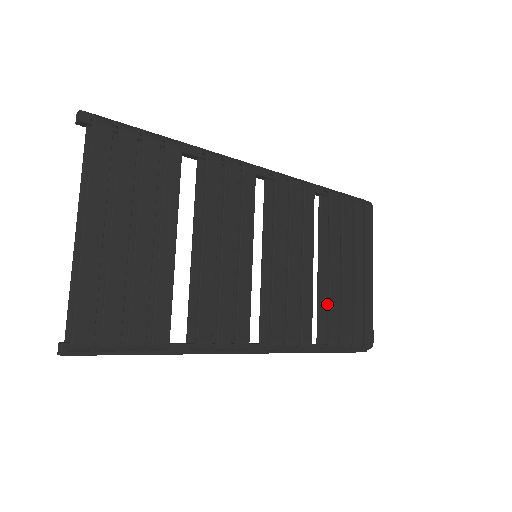
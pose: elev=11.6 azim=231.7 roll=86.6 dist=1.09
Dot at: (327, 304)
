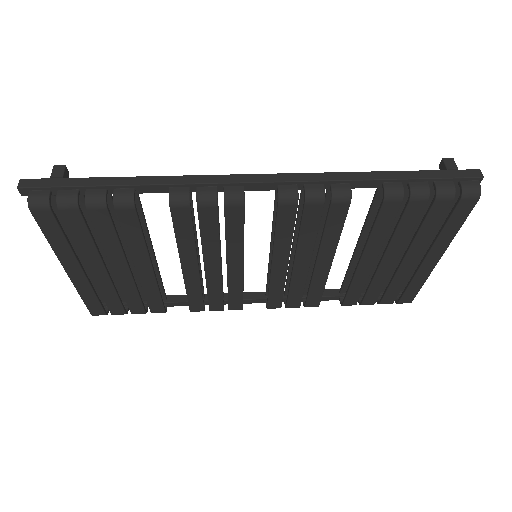
Dot at: occluded
